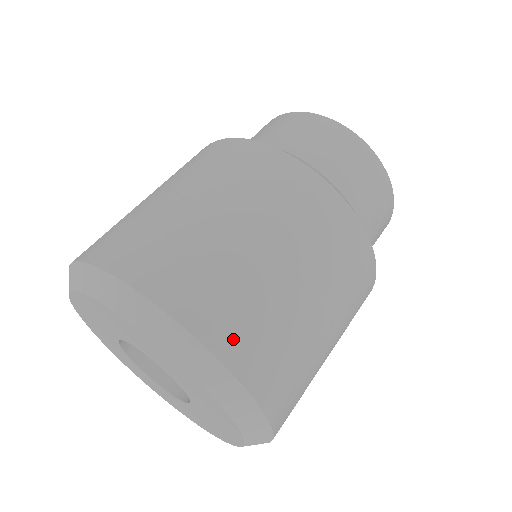
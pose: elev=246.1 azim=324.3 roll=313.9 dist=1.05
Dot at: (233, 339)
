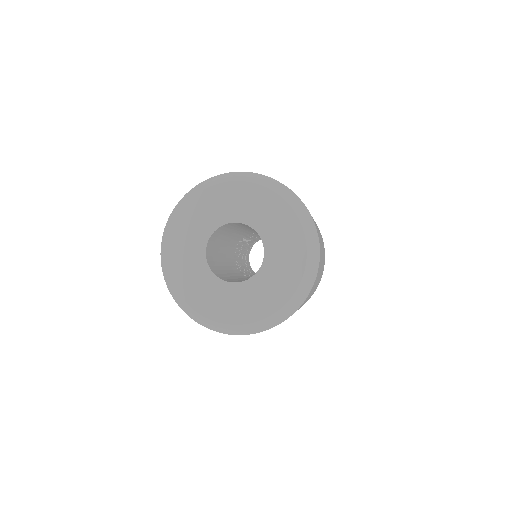
Dot at: occluded
